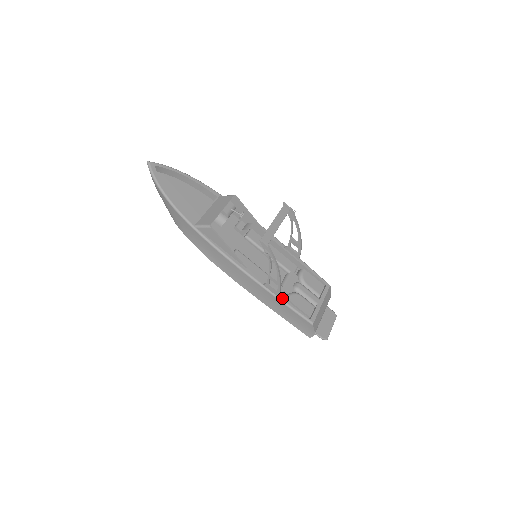
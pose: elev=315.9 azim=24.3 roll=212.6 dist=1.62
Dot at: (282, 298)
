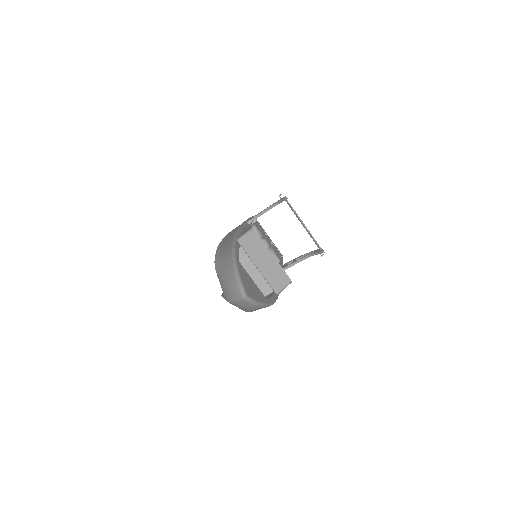
Dot at: (282, 265)
